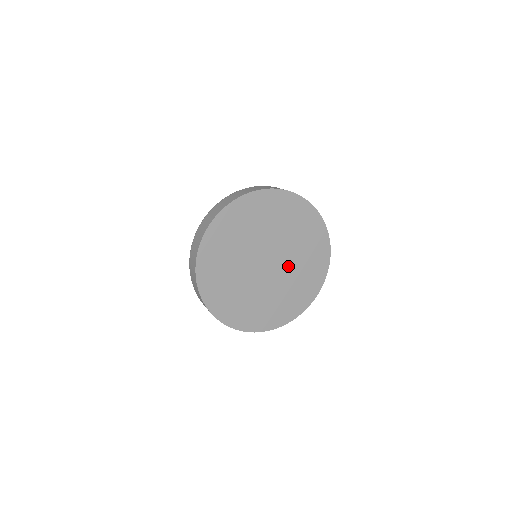
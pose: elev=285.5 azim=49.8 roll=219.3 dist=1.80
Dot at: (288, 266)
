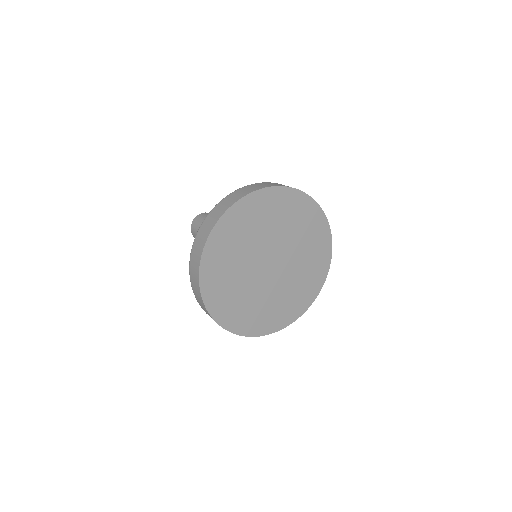
Dot at: (291, 266)
